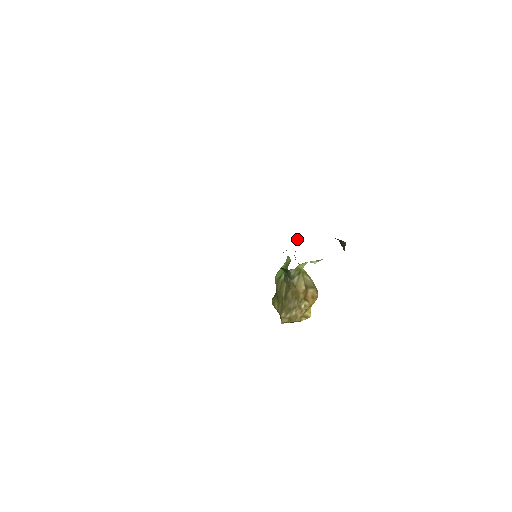
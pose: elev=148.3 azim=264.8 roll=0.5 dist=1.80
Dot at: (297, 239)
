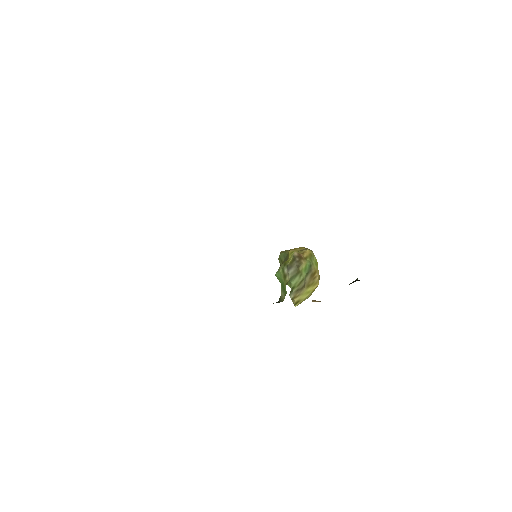
Dot at: occluded
